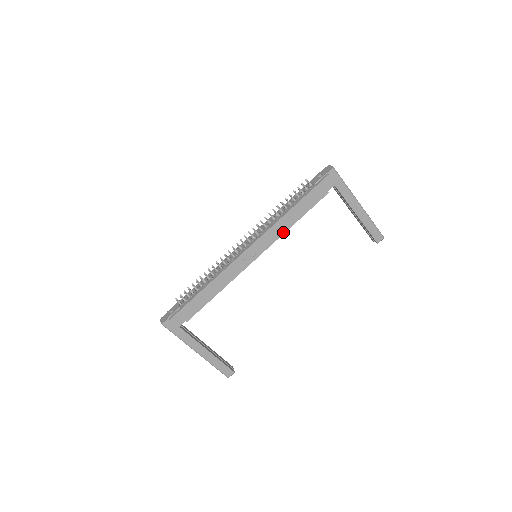
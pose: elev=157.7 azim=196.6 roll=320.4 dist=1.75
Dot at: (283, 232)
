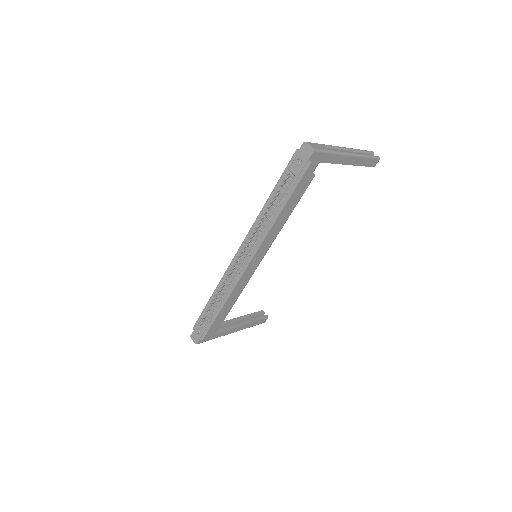
Dot at: (278, 232)
